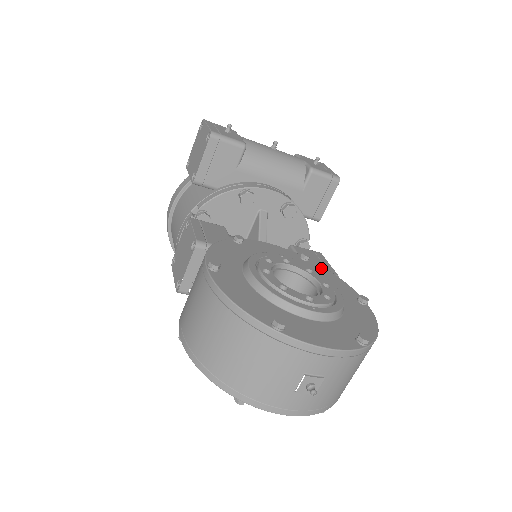
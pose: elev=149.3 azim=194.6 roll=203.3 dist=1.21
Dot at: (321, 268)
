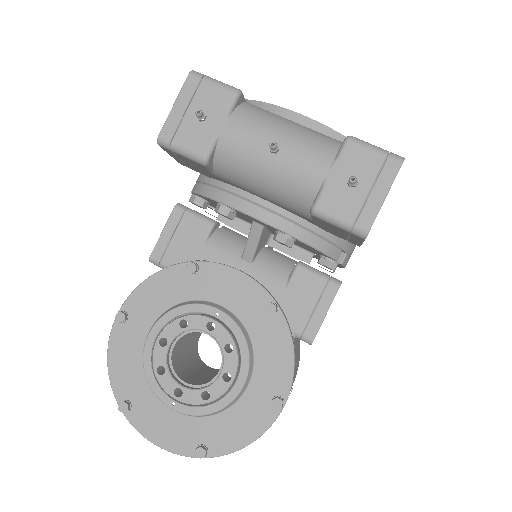
Dot at: (281, 331)
